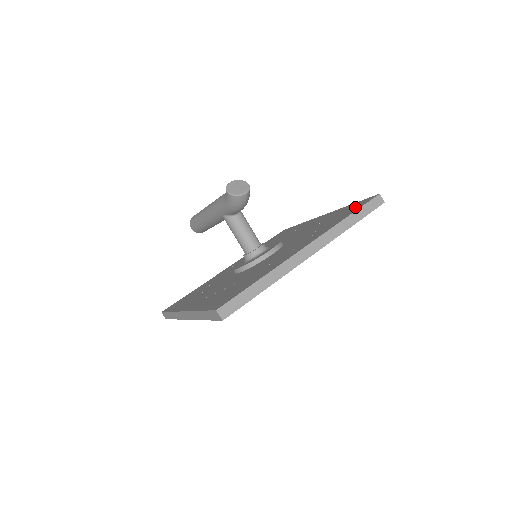
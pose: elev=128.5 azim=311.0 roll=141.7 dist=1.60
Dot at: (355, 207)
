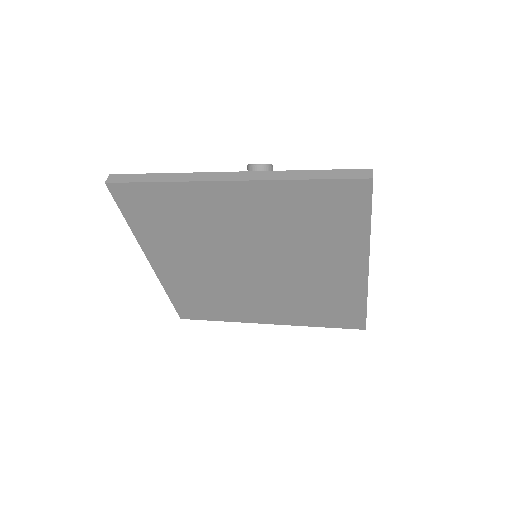
Dot at: occluded
